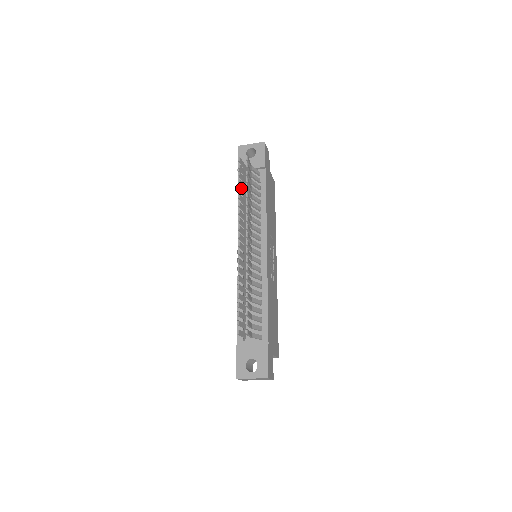
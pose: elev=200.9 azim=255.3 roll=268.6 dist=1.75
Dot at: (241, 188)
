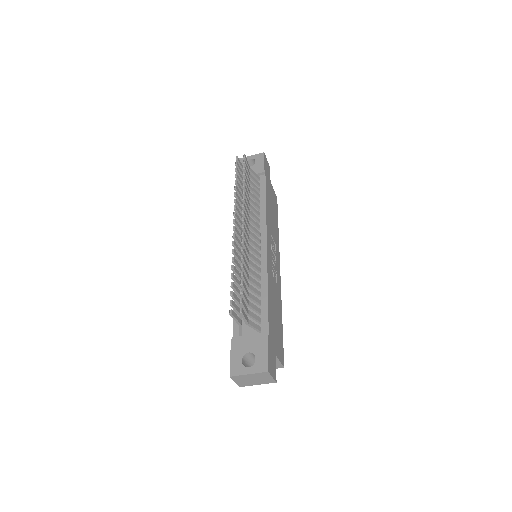
Dot at: occluded
